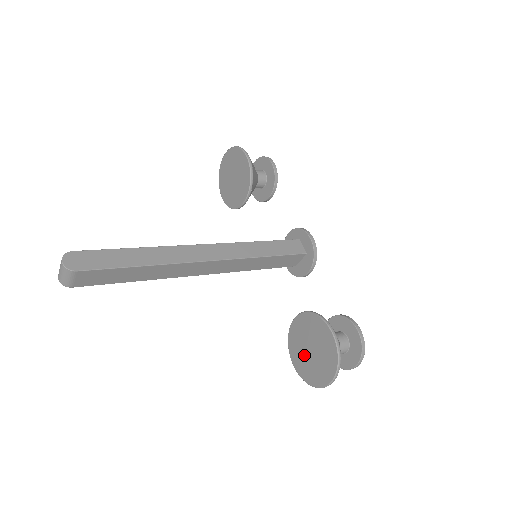
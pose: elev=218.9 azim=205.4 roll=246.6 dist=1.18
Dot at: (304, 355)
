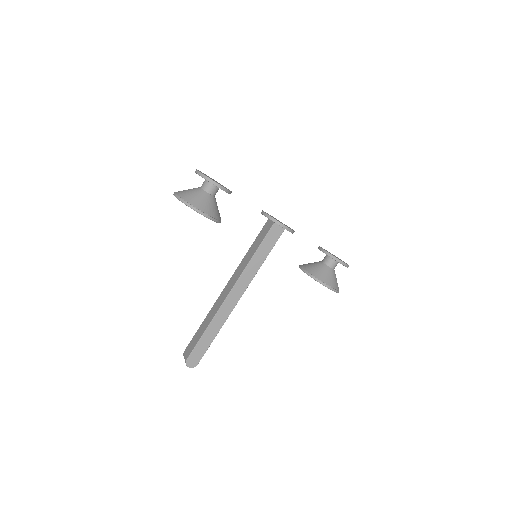
Dot at: occluded
